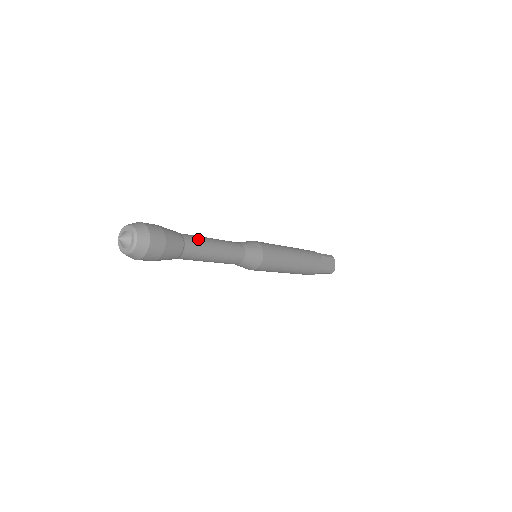
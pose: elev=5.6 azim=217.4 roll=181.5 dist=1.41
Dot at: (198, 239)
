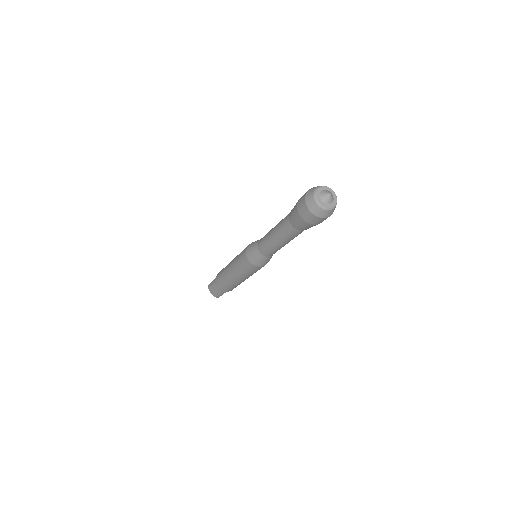
Dot at: occluded
